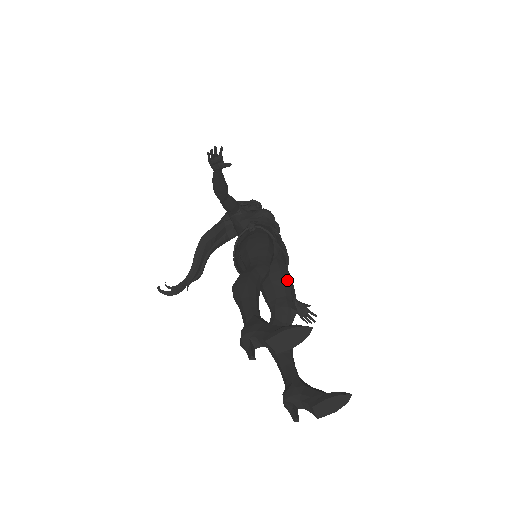
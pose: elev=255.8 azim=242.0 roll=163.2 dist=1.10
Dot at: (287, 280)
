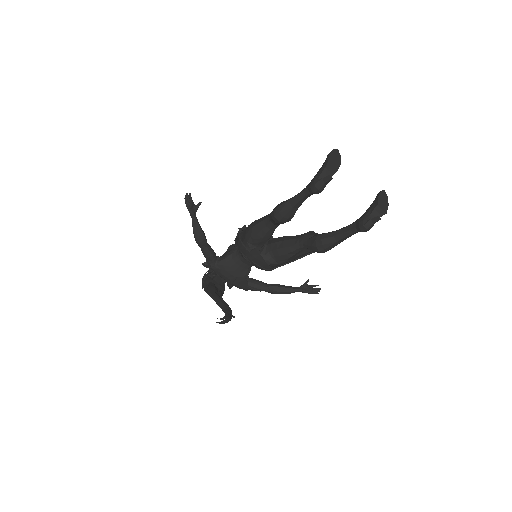
Dot at: occluded
